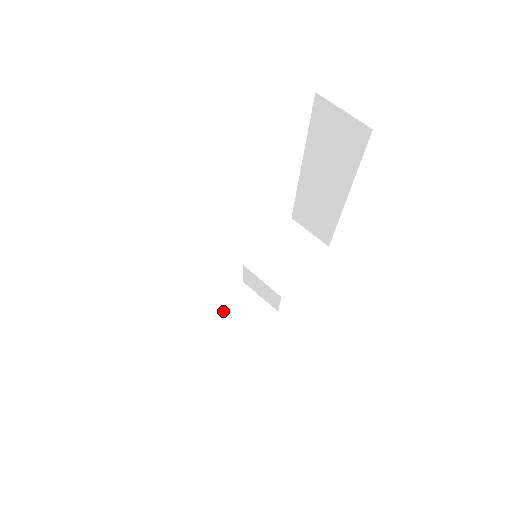
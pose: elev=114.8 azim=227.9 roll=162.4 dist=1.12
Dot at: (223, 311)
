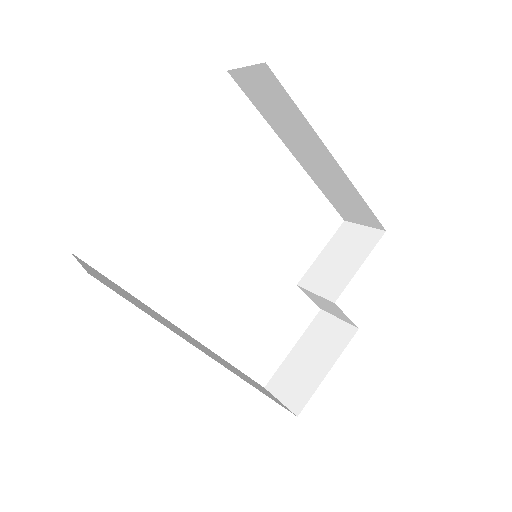
Dot at: (302, 345)
